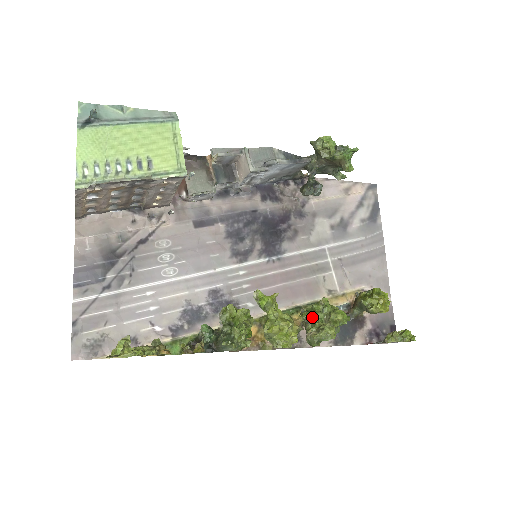
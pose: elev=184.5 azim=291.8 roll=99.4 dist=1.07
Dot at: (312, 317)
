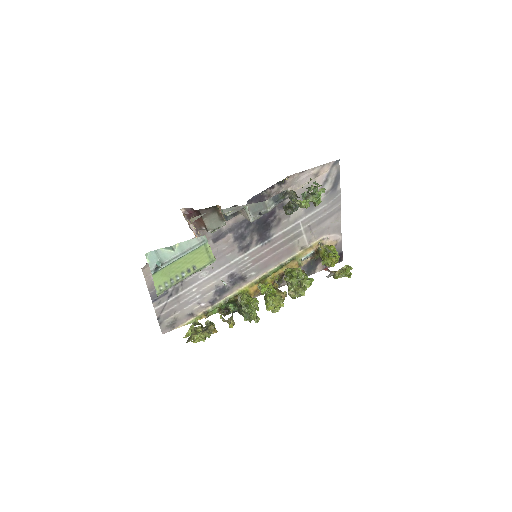
Dot at: (291, 282)
